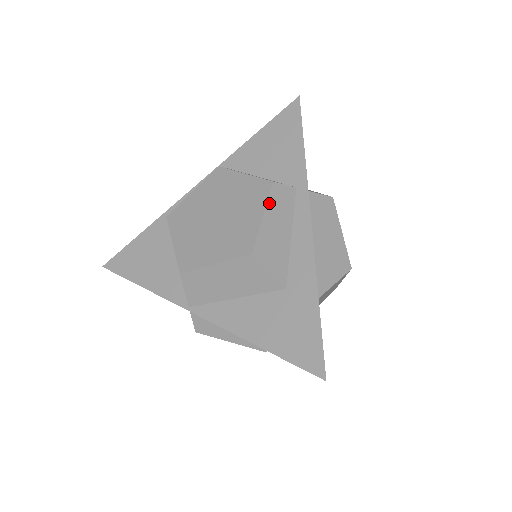
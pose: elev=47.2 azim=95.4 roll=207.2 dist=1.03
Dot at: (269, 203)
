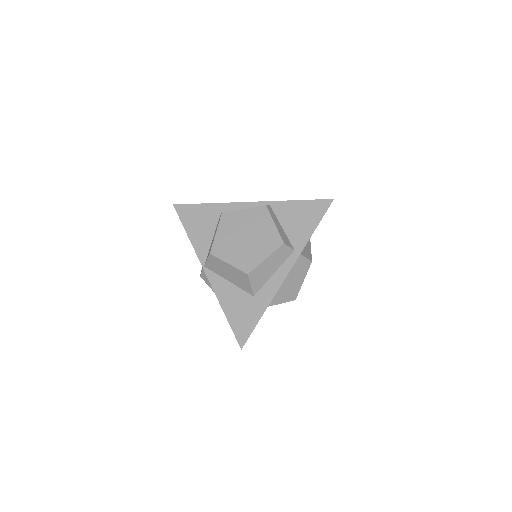
Dot at: (274, 253)
